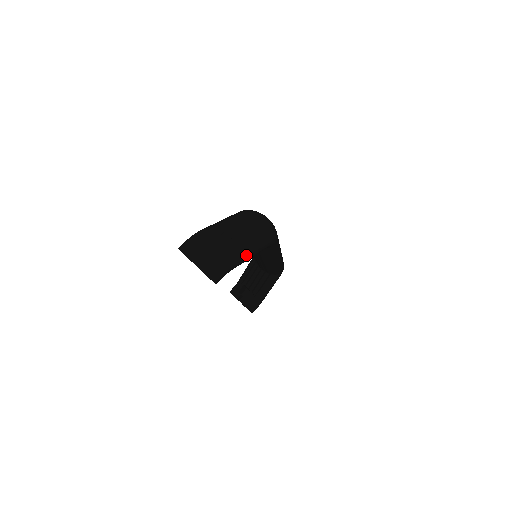
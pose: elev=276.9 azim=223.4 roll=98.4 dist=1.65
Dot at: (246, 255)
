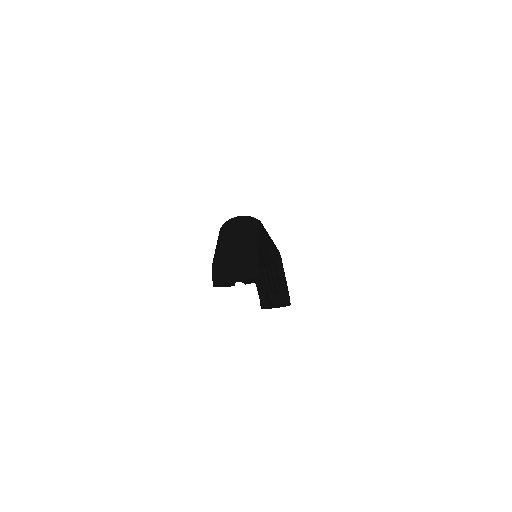
Dot at: (257, 245)
